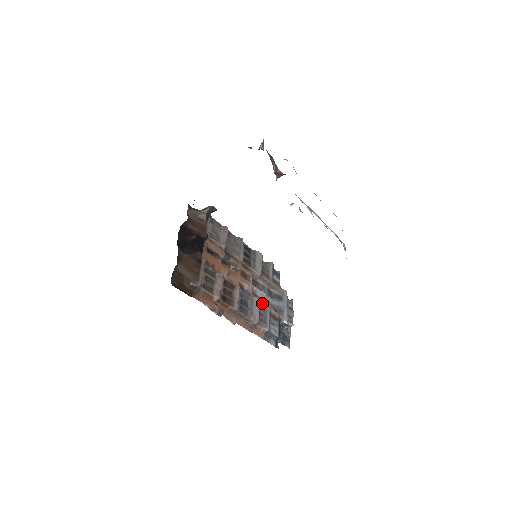
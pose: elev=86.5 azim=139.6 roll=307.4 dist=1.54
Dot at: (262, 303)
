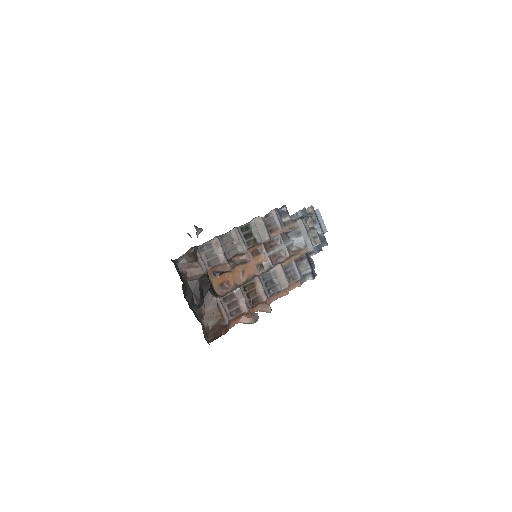
Dot at: (284, 263)
